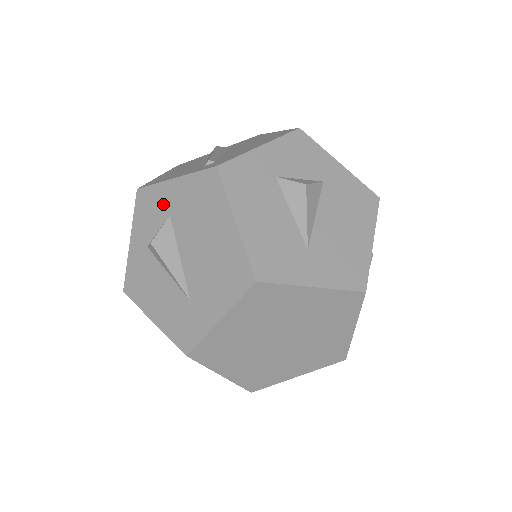
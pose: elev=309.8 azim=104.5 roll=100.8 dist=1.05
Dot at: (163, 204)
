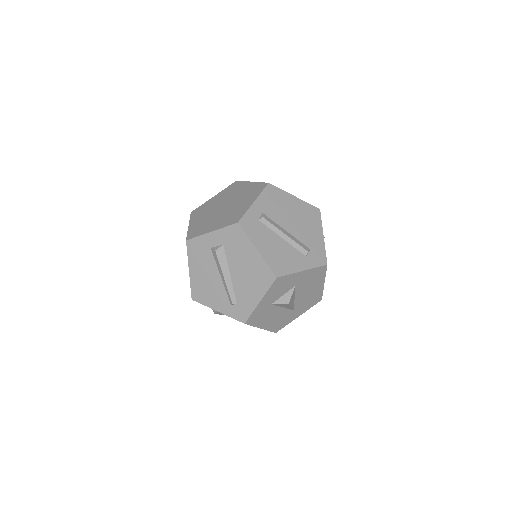
Dot at: occluded
